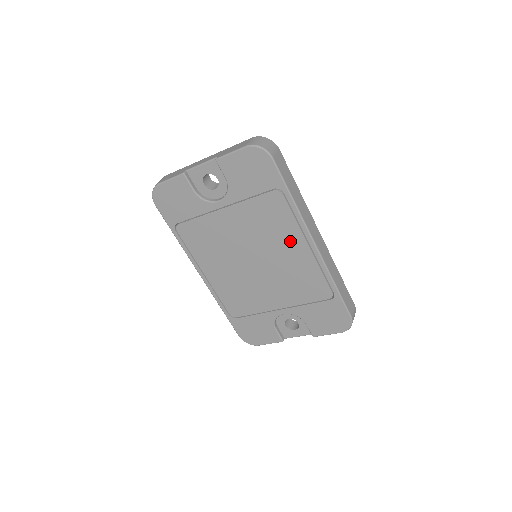
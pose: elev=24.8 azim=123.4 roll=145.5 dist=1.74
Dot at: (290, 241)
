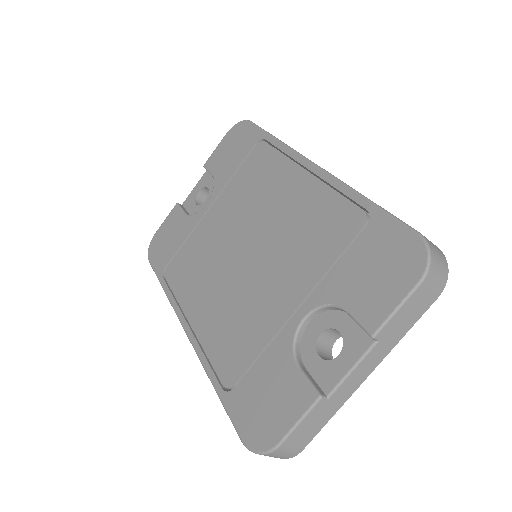
Dot at: (283, 184)
